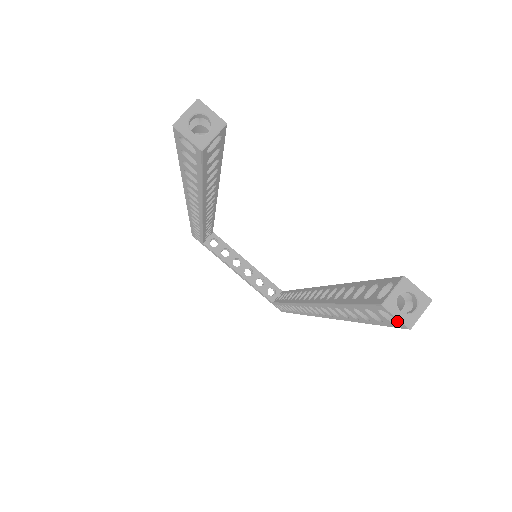
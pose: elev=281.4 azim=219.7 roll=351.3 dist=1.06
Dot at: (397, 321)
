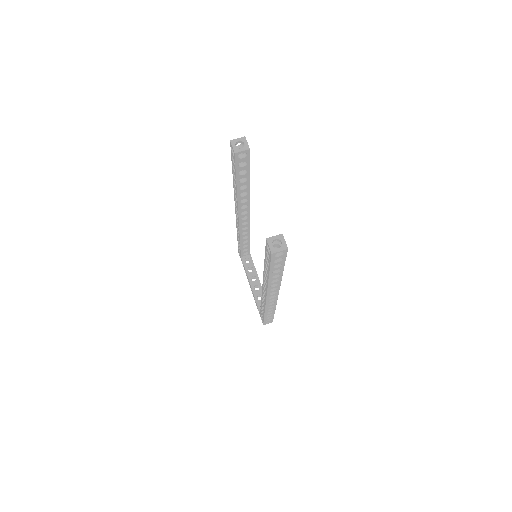
Dot at: (270, 250)
